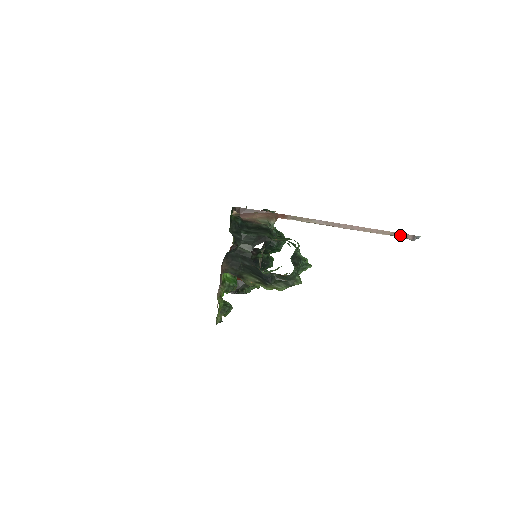
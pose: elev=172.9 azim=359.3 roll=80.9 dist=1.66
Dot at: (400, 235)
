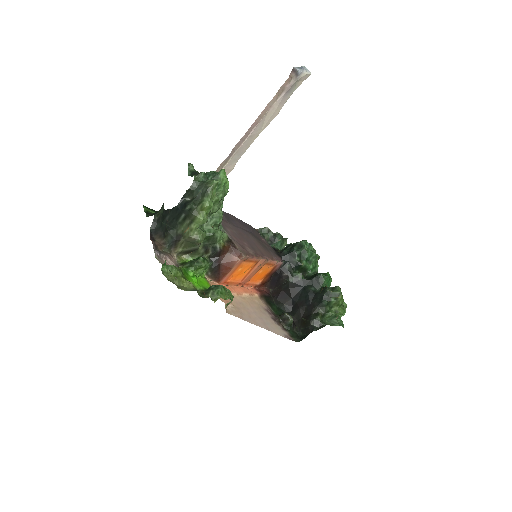
Dot at: (286, 85)
